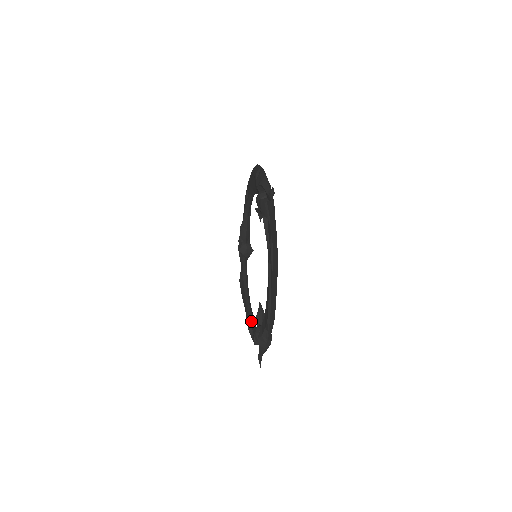
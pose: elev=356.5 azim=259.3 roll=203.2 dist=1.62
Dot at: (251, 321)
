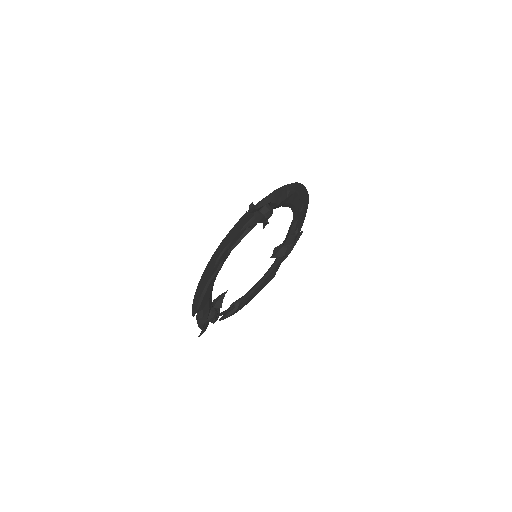
Dot at: (234, 305)
